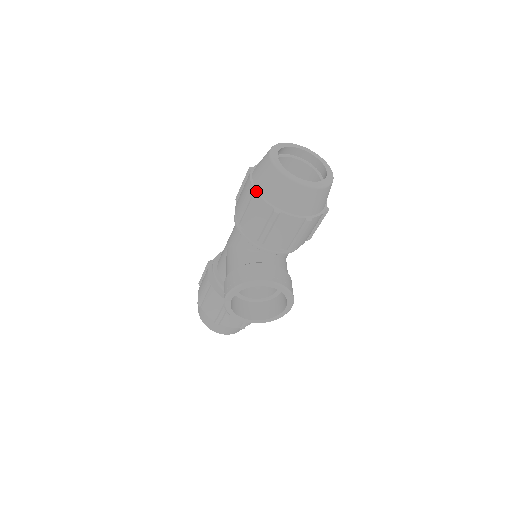
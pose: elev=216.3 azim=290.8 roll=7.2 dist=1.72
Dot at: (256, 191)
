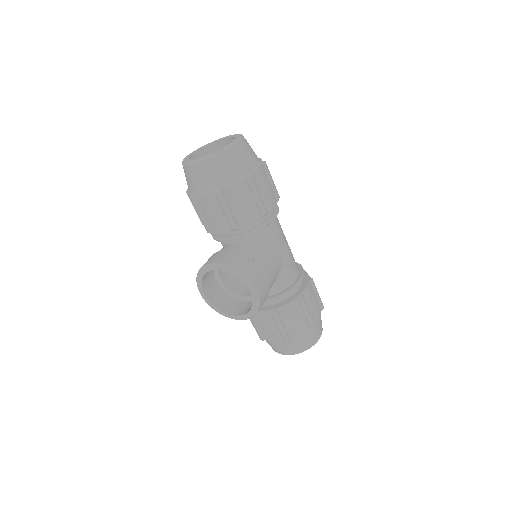
Dot at: (188, 190)
